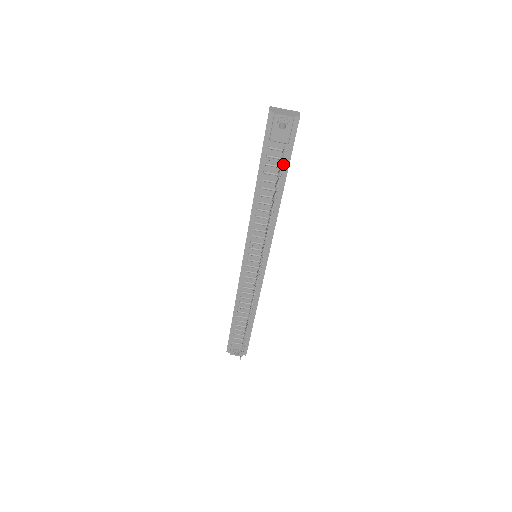
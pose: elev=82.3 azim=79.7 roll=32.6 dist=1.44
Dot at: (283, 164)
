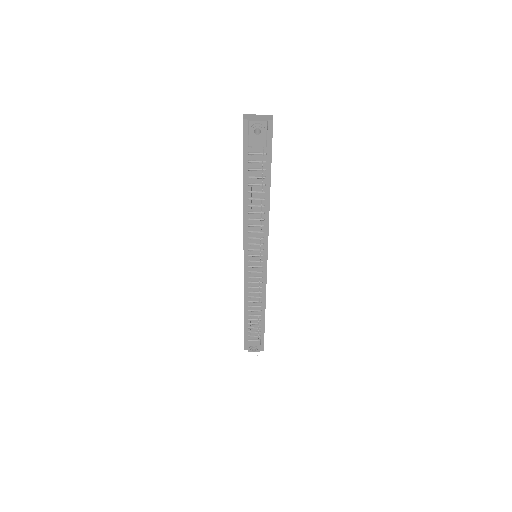
Dot at: (265, 167)
